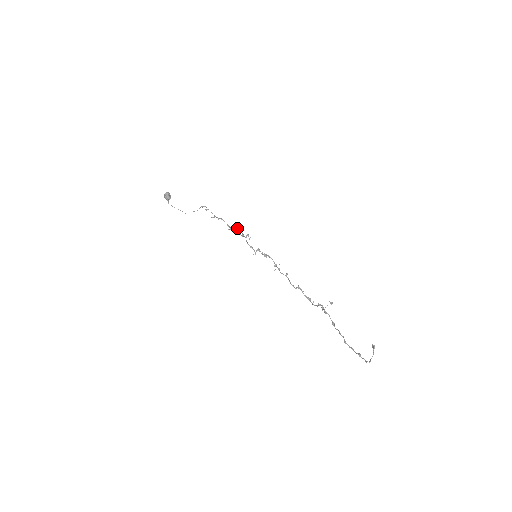
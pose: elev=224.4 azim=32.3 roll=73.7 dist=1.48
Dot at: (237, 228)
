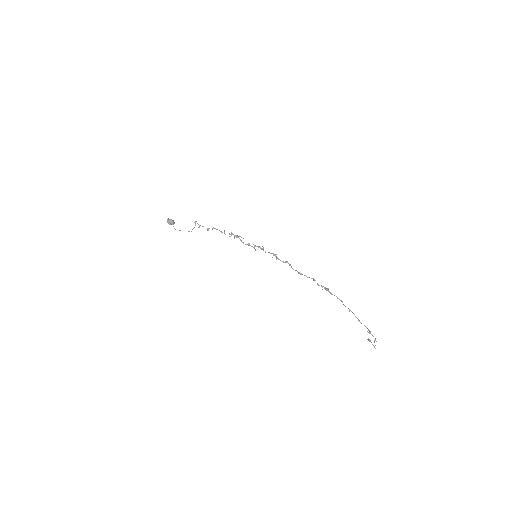
Dot at: occluded
